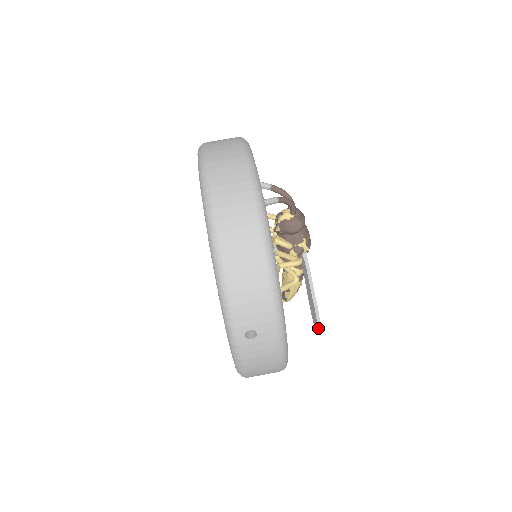
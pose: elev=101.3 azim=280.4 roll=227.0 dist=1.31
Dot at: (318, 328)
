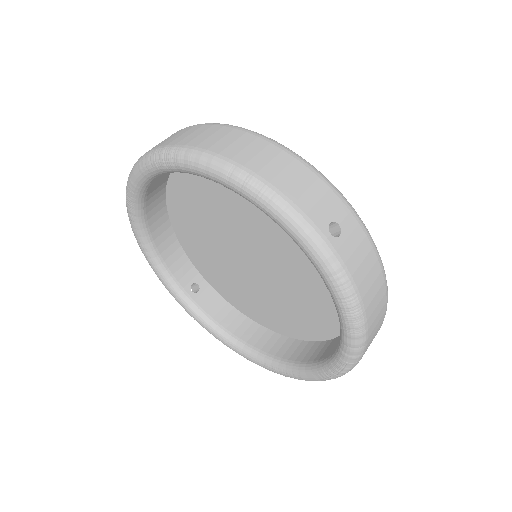
Dot at: occluded
